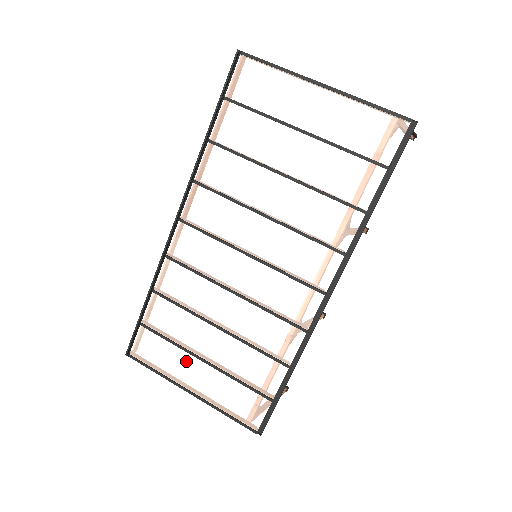
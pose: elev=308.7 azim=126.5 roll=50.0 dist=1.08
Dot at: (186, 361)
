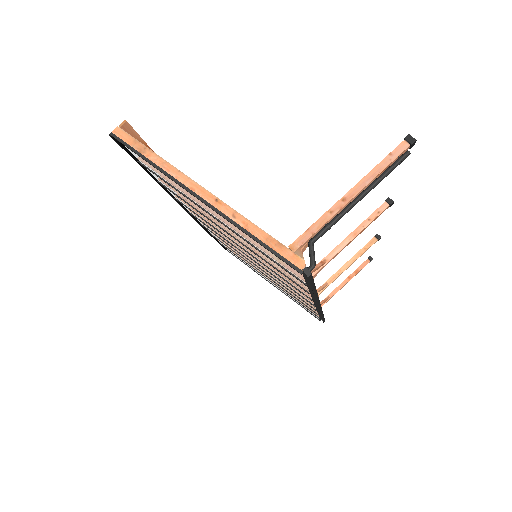
Dot at: occluded
